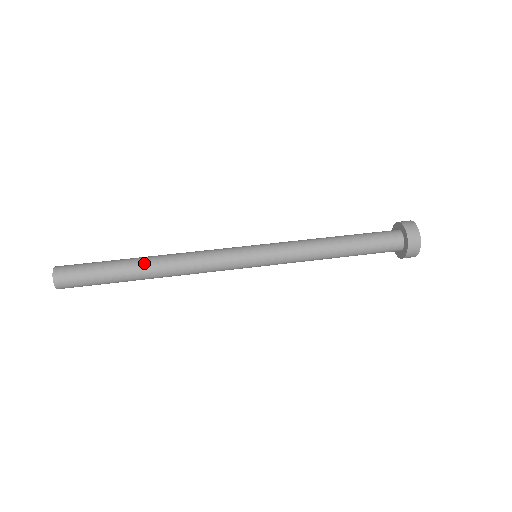
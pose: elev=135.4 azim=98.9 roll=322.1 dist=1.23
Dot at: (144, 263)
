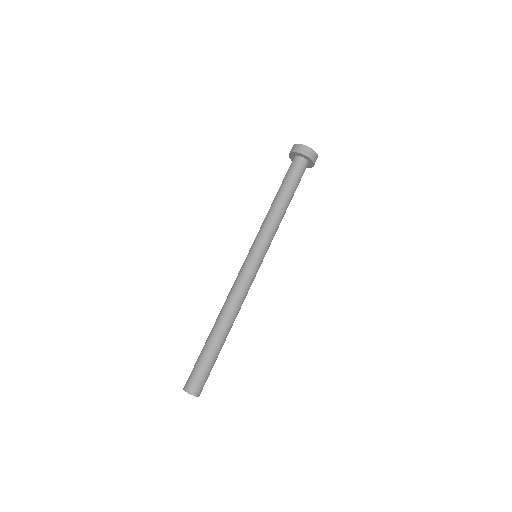
Dot at: (219, 330)
